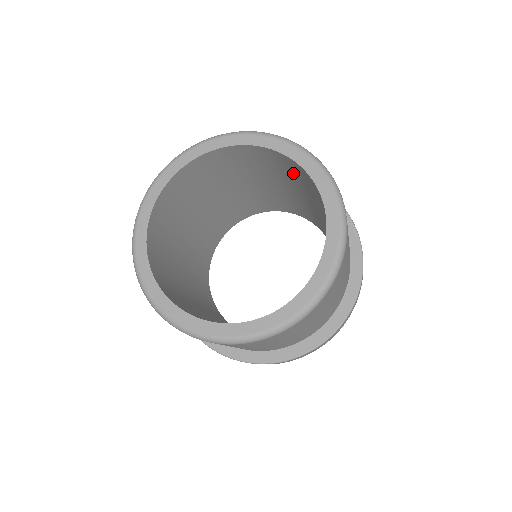
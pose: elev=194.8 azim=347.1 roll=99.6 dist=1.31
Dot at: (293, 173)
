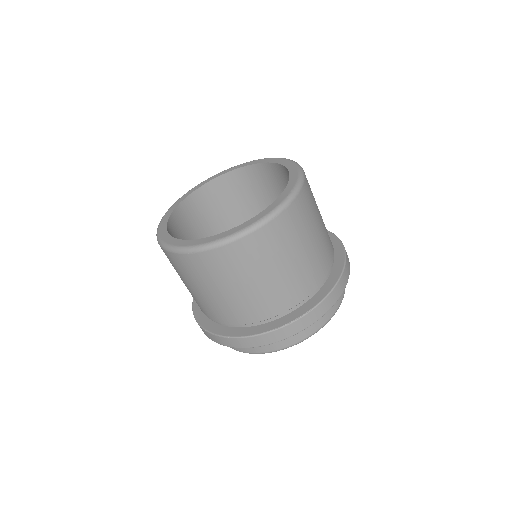
Dot at: occluded
